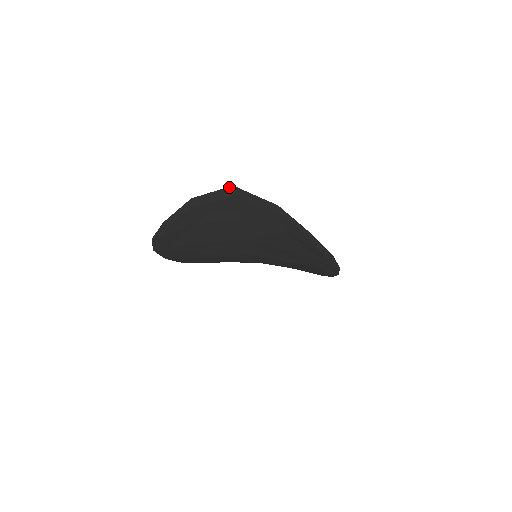
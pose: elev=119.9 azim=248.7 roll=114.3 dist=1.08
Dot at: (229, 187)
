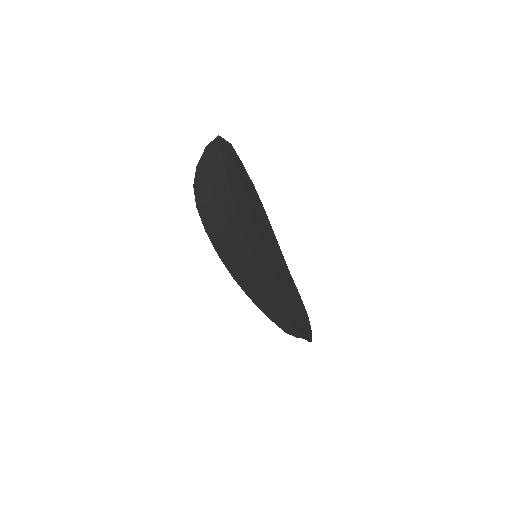
Dot at: (218, 137)
